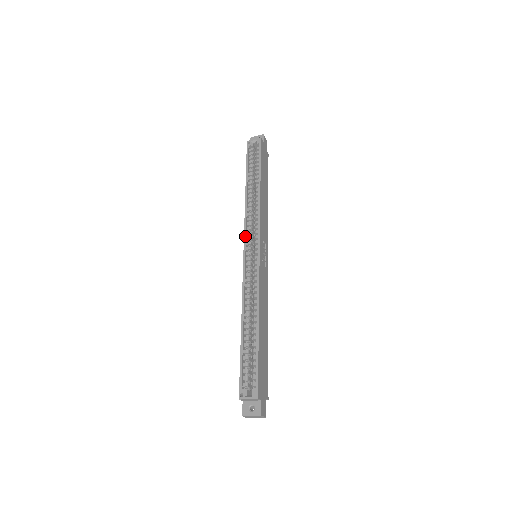
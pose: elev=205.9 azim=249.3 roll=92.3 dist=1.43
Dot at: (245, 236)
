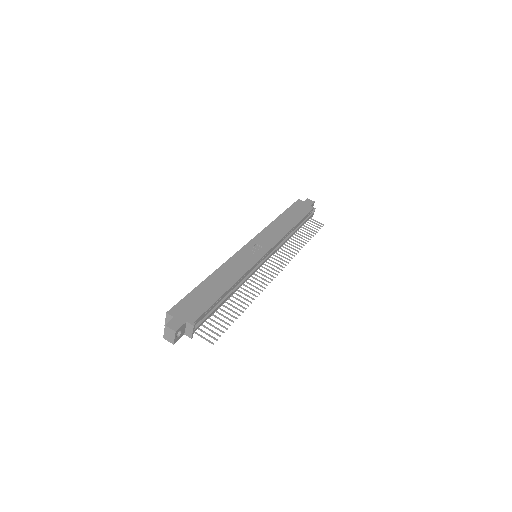
Dot at: occluded
